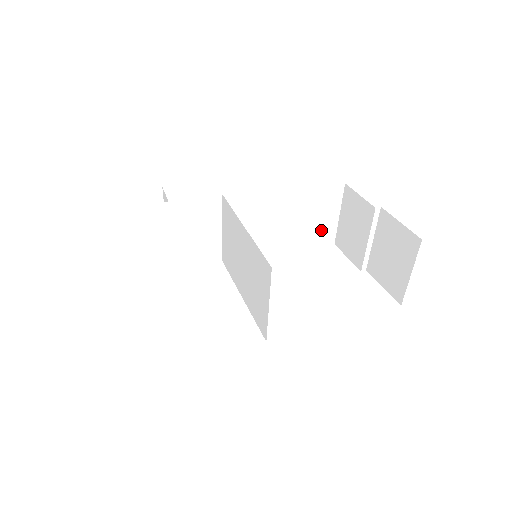
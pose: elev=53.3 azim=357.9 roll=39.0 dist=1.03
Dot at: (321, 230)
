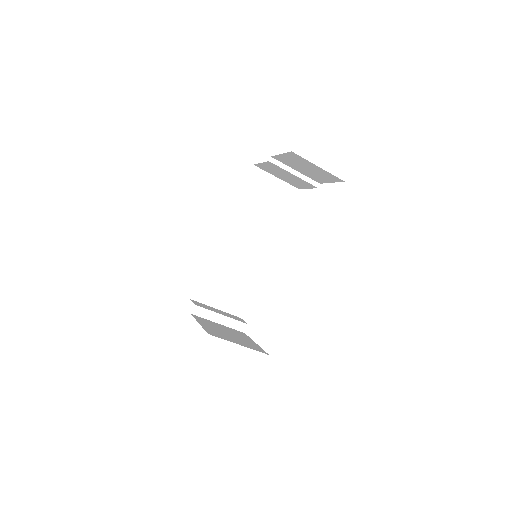
Dot at: (280, 196)
